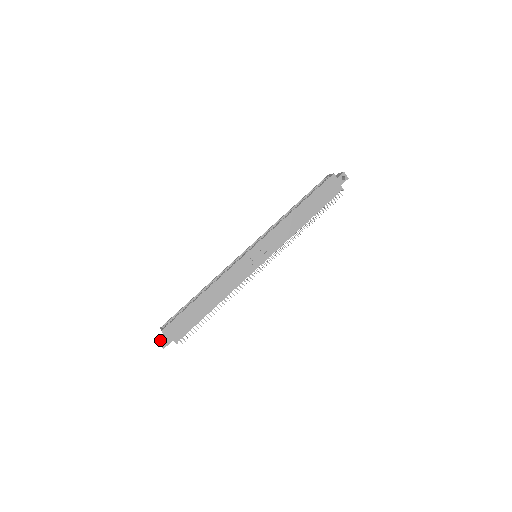
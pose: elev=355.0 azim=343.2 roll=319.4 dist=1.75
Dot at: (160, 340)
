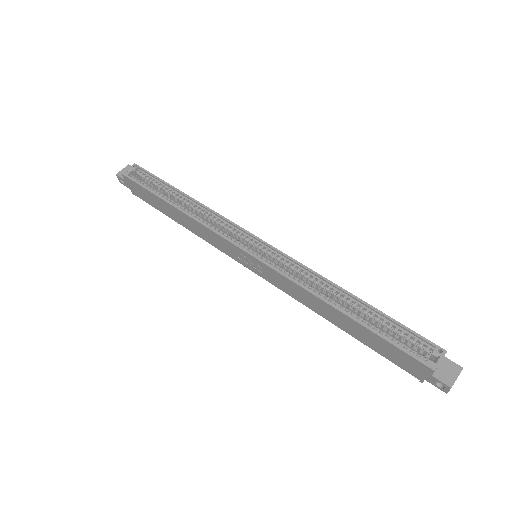
Dot at: (119, 176)
